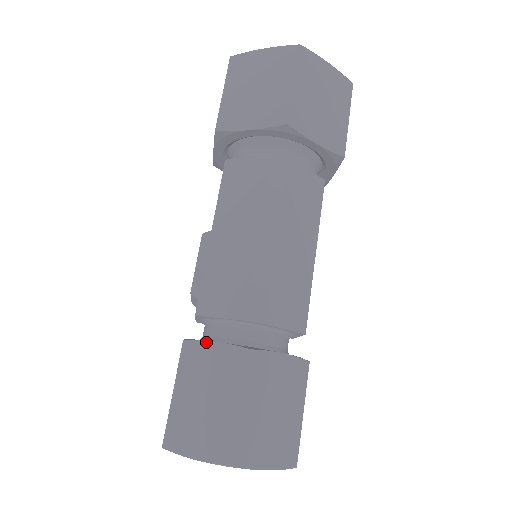
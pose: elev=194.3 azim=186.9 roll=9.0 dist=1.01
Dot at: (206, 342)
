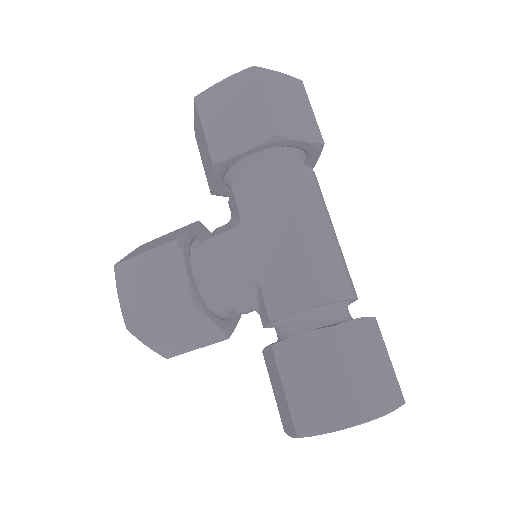
Dot at: (349, 321)
